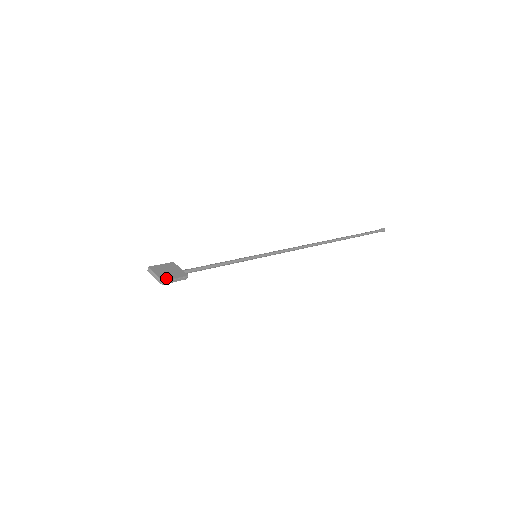
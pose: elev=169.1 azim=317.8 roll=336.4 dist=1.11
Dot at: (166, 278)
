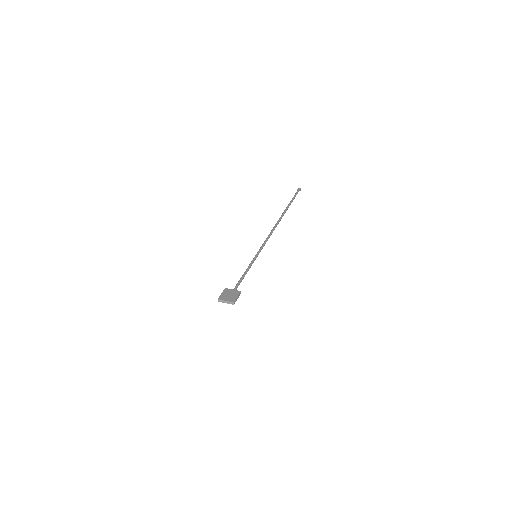
Dot at: (233, 300)
